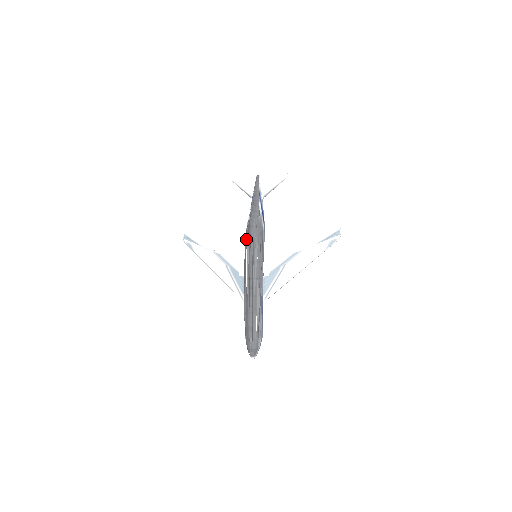
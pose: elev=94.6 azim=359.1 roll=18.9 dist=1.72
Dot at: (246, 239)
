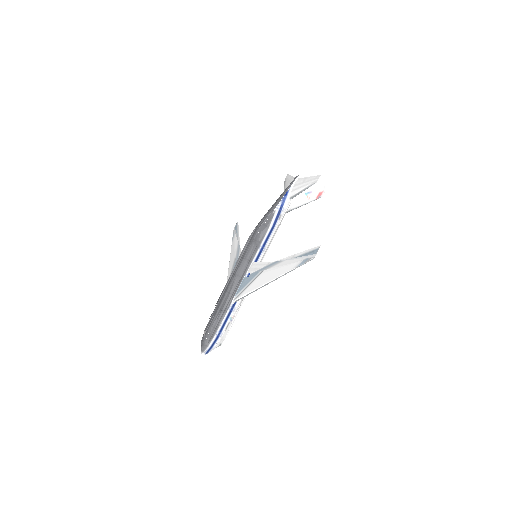
Dot at: (251, 234)
